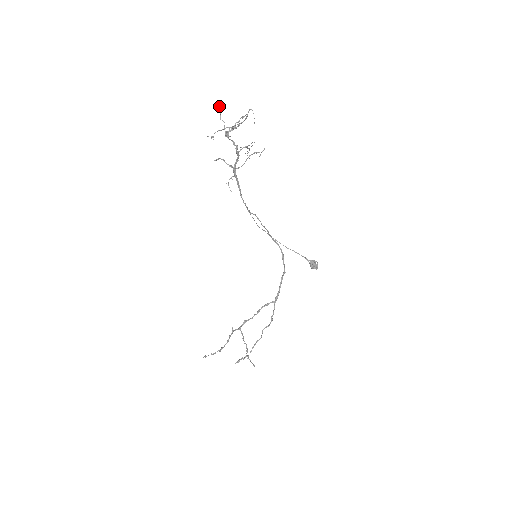
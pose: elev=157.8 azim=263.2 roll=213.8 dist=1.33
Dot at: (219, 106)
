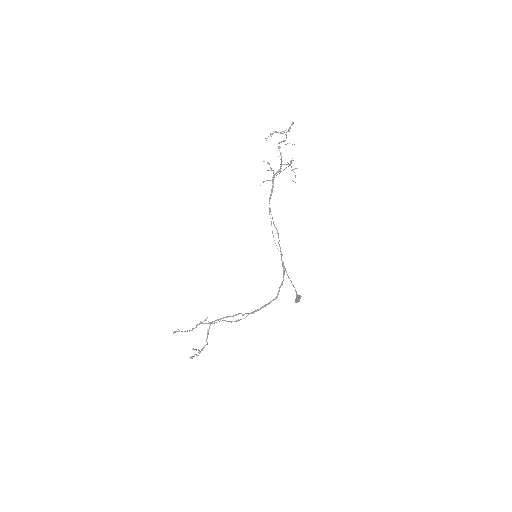
Dot at: occluded
